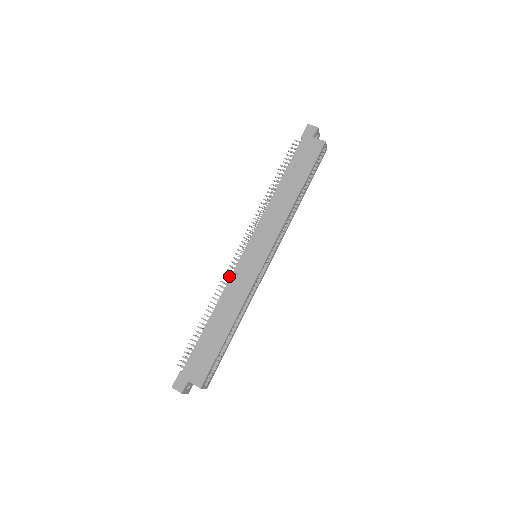
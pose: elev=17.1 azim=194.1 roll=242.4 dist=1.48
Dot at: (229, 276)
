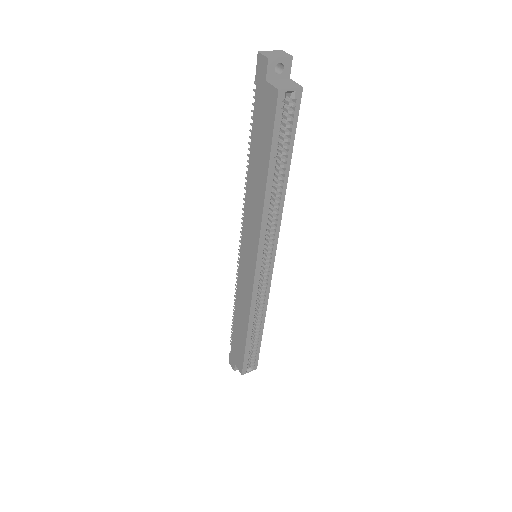
Dot at: occluded
